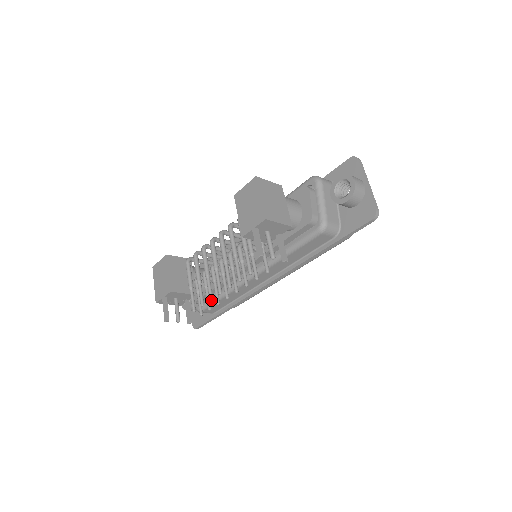
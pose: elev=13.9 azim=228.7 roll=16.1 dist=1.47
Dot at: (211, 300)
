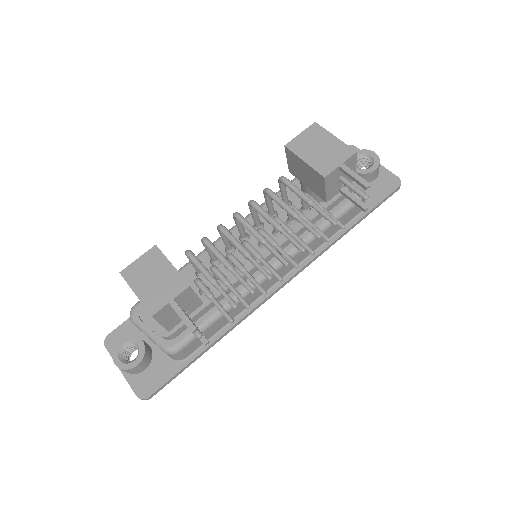
Dot at: (271, 278)
